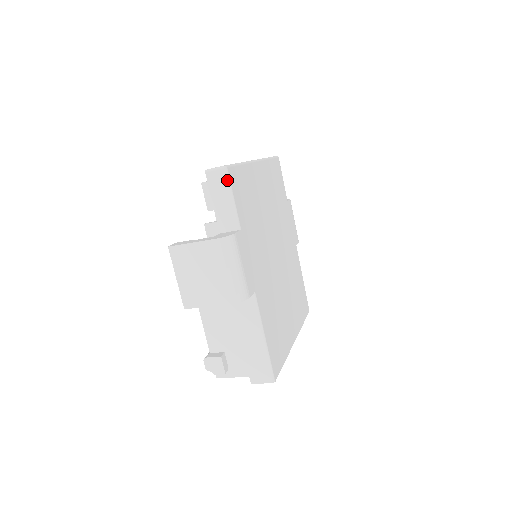
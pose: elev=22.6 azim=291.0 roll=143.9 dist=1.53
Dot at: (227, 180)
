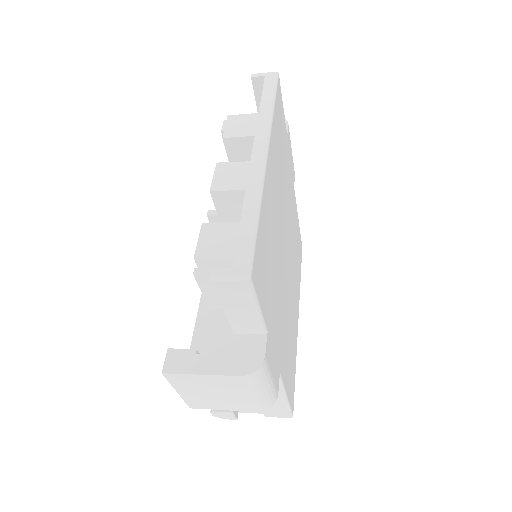
Dot at: (251, 292)
